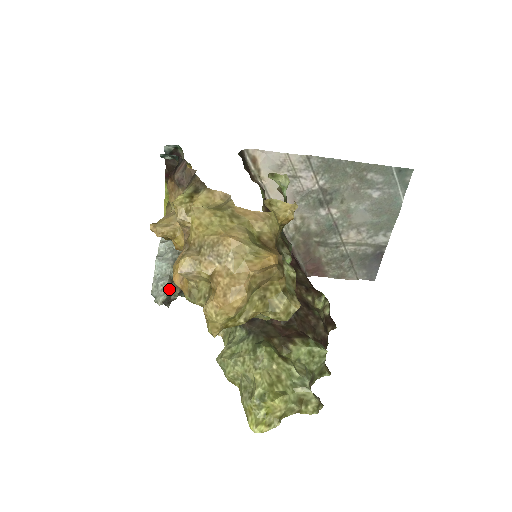
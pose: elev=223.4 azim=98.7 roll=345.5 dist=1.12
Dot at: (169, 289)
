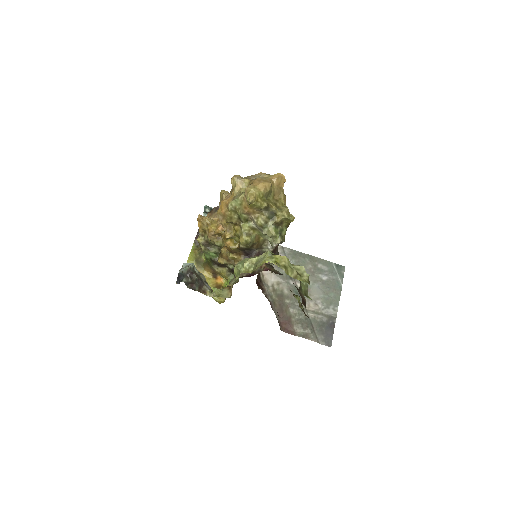
Dot at: (194, 266)
